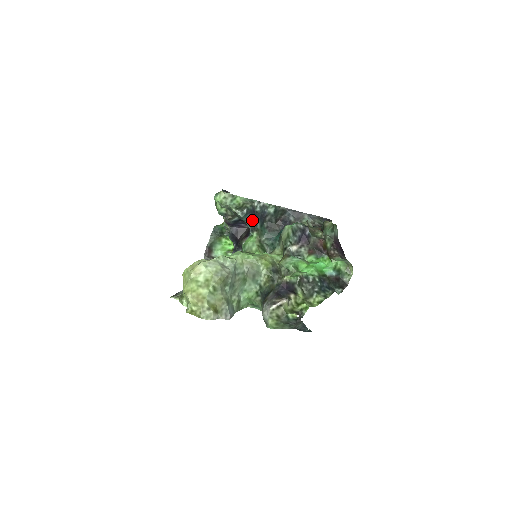
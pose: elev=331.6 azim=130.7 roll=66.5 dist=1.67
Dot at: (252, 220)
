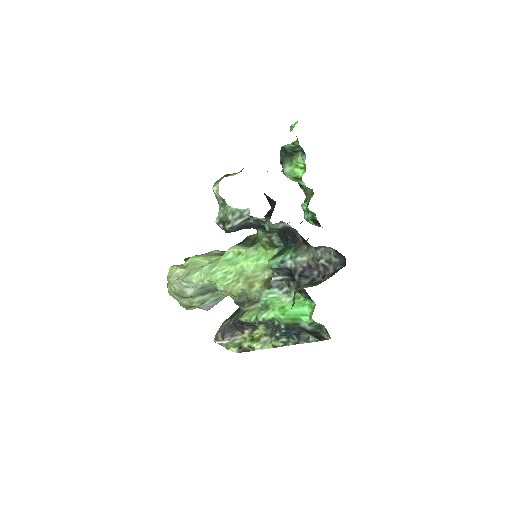
Dot at: (248, 227)
